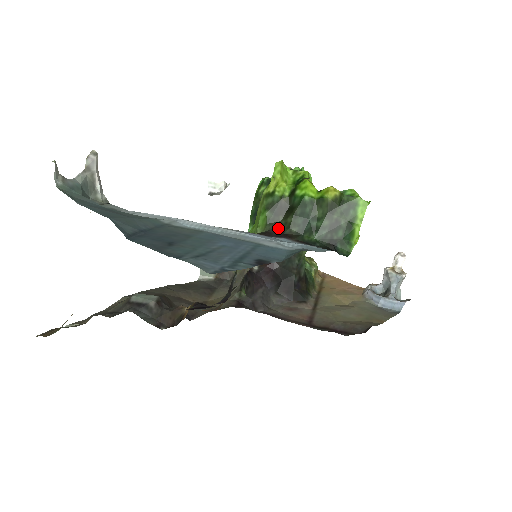
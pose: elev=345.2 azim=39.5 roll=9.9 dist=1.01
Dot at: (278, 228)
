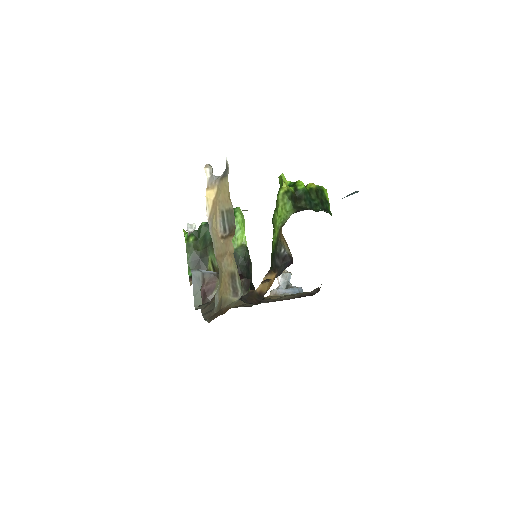
Dot at: (300, 208)
